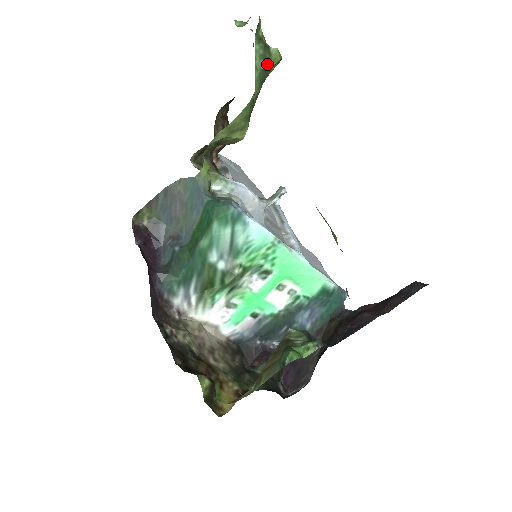
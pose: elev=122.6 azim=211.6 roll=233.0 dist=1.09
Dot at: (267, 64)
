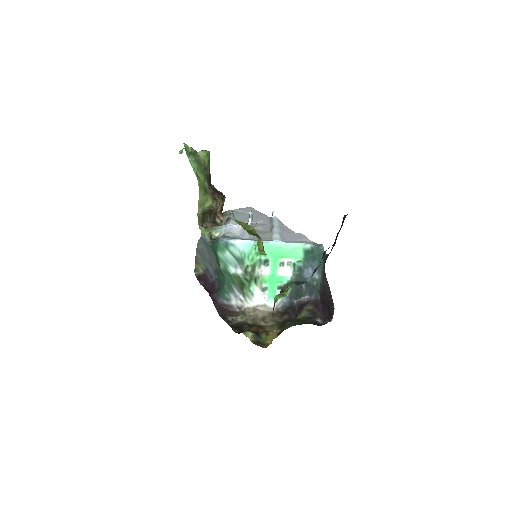
Dot at: (199, 162)
